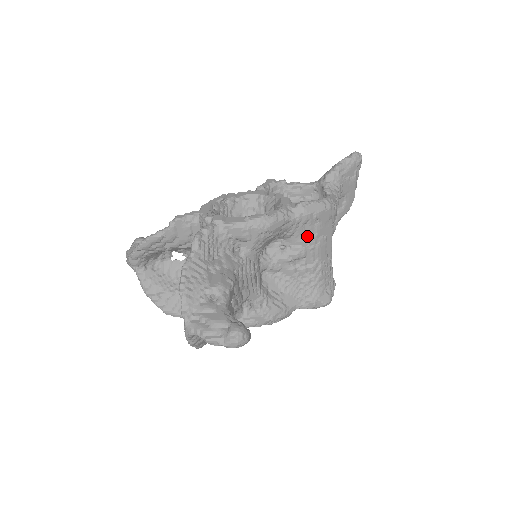
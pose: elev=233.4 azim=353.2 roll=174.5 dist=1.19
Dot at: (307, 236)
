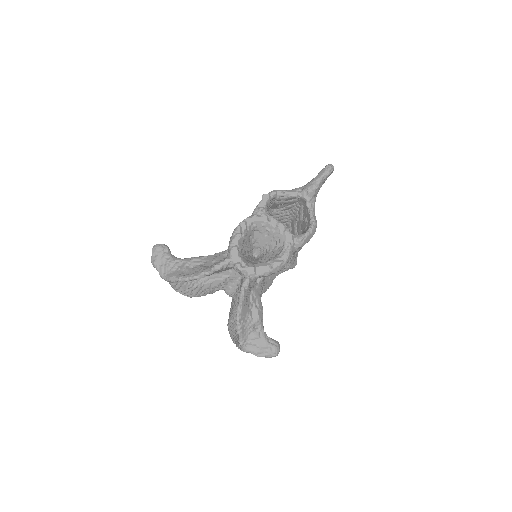
Dot at: occluded
